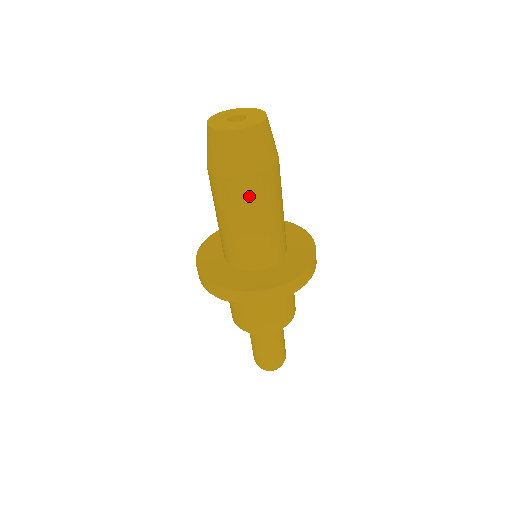
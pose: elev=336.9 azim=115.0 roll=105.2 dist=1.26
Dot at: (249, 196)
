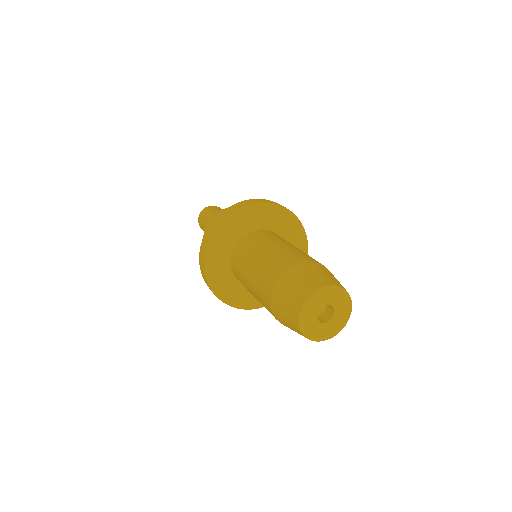
Dot at: occluded
